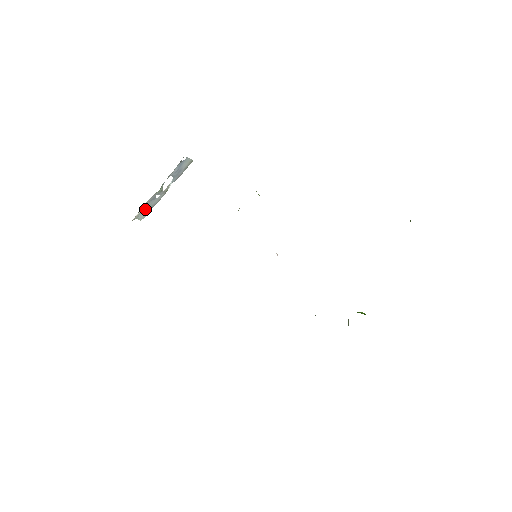
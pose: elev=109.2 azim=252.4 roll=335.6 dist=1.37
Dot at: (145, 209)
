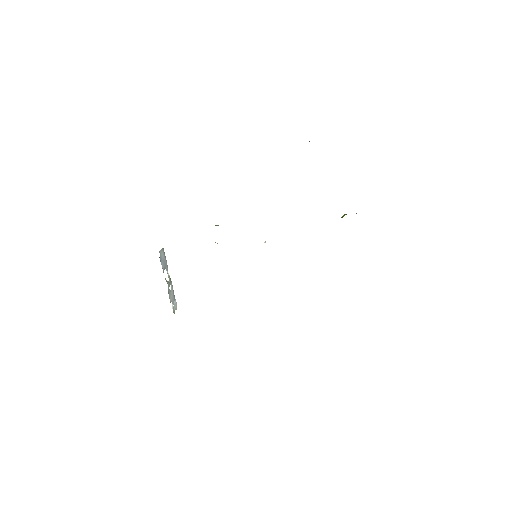
Dot at: (172, 302)
